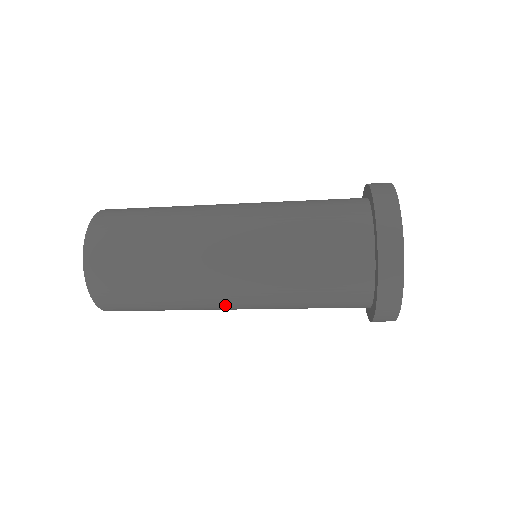
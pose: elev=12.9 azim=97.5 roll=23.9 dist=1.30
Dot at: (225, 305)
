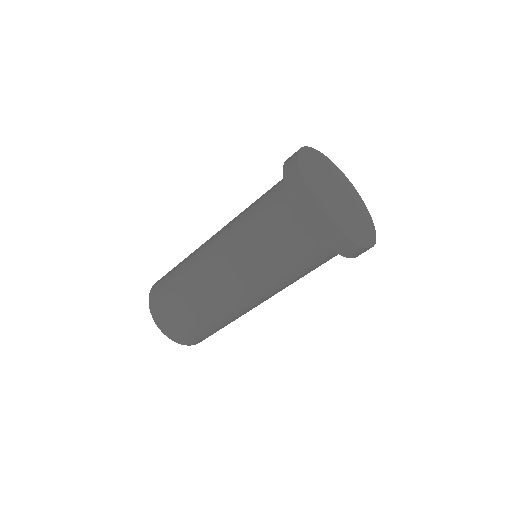
Dot at: (224, 286)
